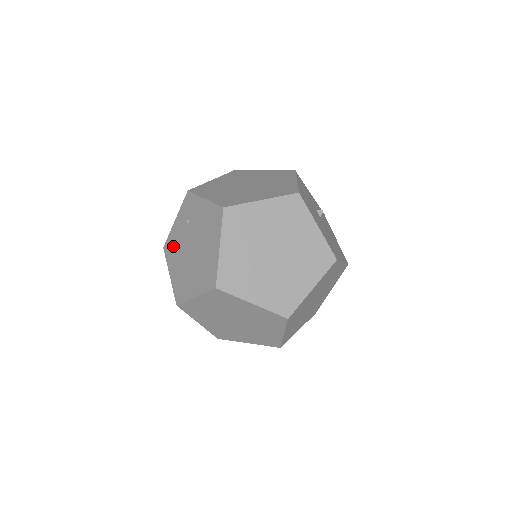
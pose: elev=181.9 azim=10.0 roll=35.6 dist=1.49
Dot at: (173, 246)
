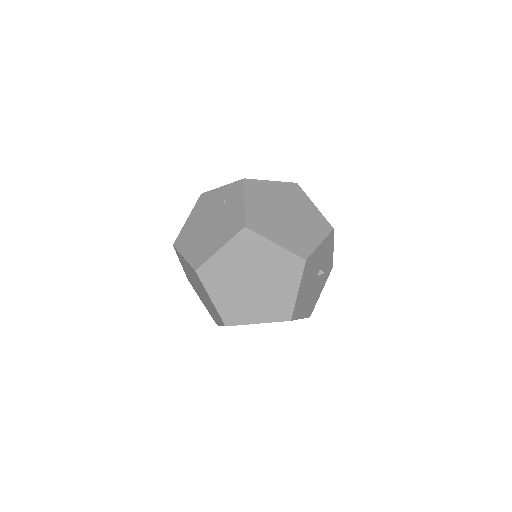
Dot at: (205, 203)
